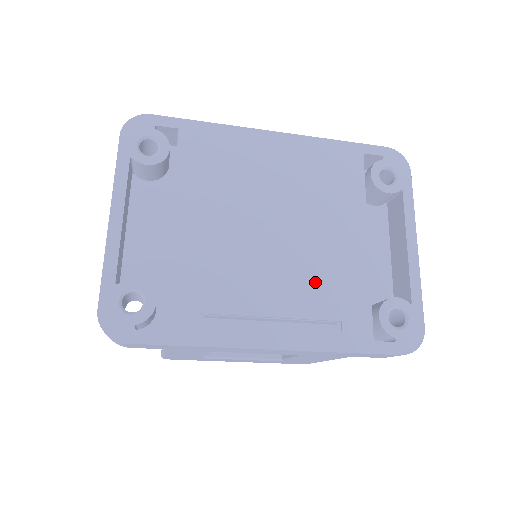
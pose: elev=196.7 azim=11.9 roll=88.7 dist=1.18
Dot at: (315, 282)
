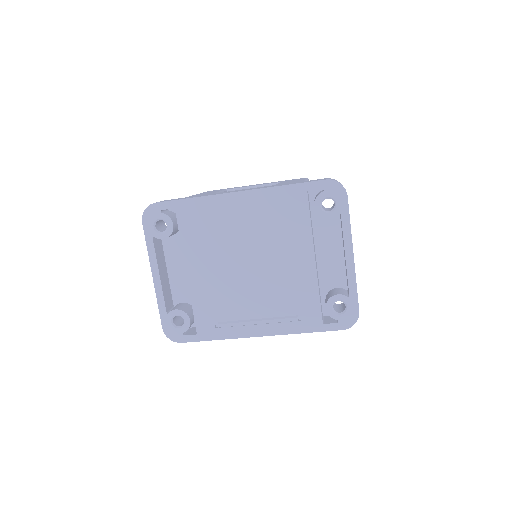
Dot at: (280, 294)
